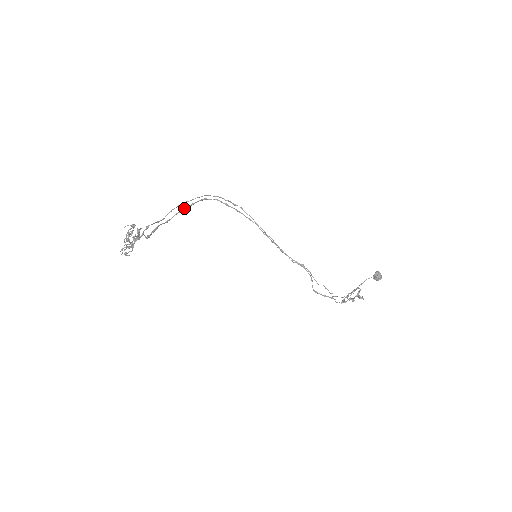
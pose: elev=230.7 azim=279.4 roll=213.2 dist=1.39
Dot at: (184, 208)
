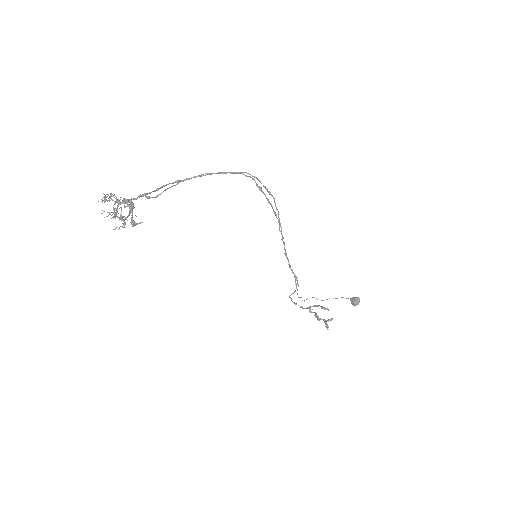
Dot at: (208, 173)
